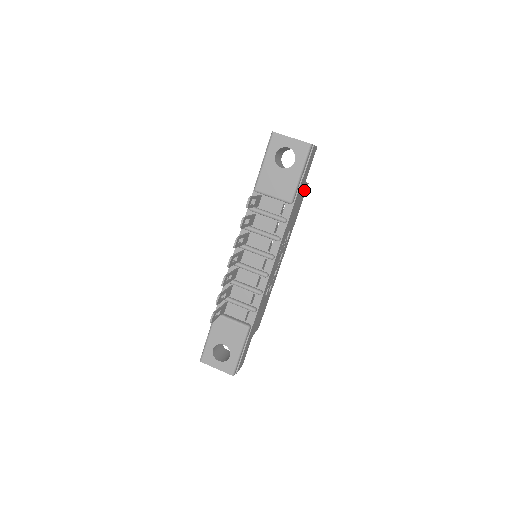
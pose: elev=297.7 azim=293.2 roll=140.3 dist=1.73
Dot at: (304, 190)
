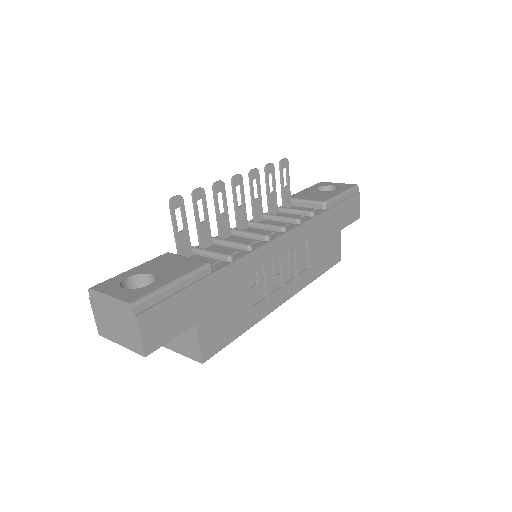
Dot at: (336, 249)
